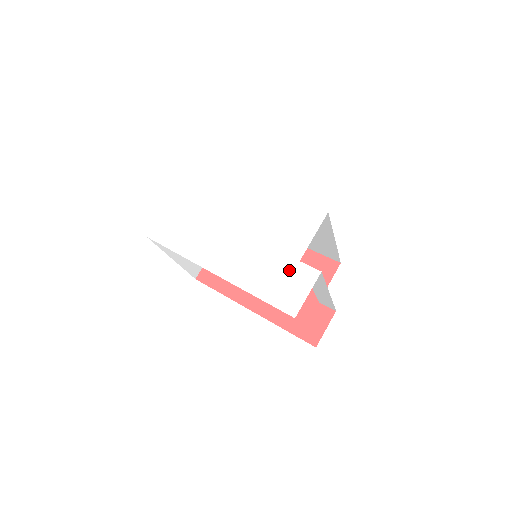
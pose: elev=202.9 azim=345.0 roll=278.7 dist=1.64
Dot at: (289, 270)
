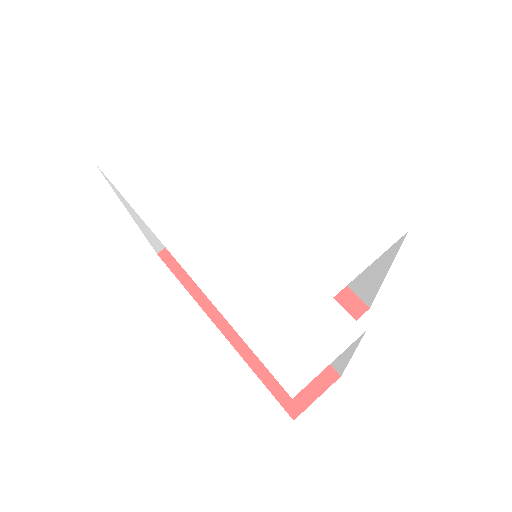
Dot at: (310, 306)
